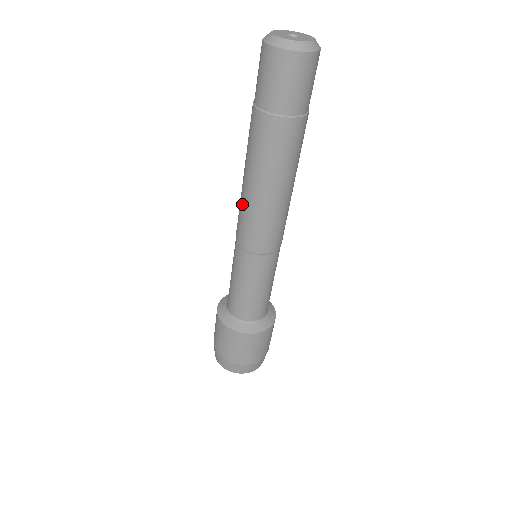
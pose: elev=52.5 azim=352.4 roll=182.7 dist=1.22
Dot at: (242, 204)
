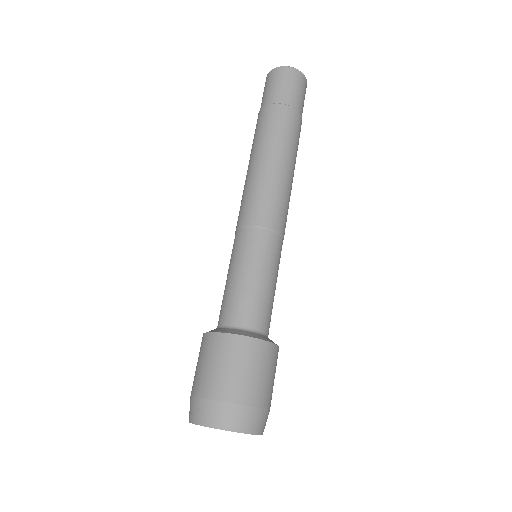
Dot at: (251, 183)
